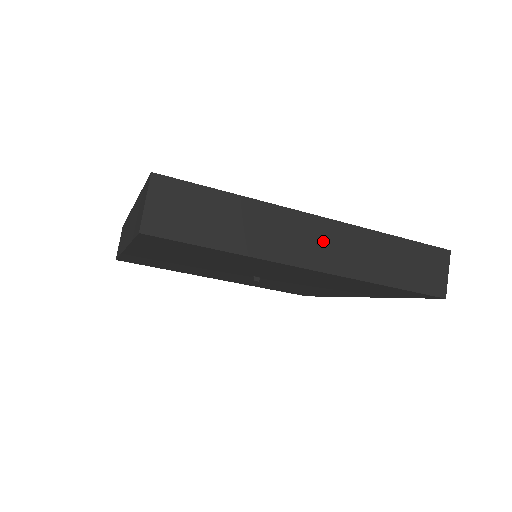
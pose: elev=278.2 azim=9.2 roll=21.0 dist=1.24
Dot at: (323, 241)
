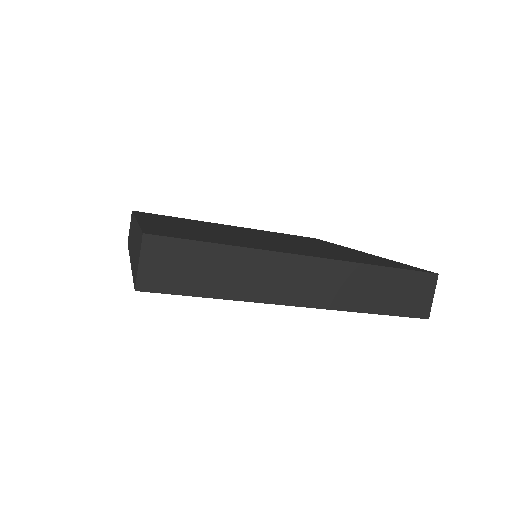
Dot at: (310, 279)
